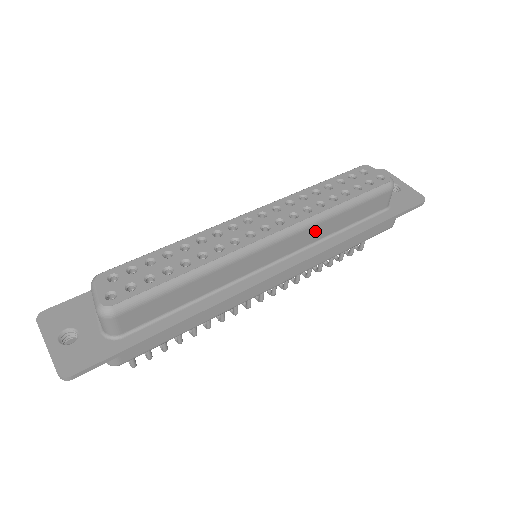
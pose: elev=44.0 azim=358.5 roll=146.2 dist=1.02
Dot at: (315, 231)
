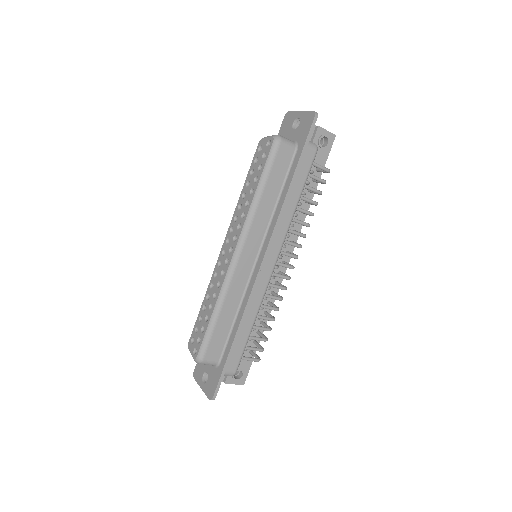
Dot at: (259, 220)
